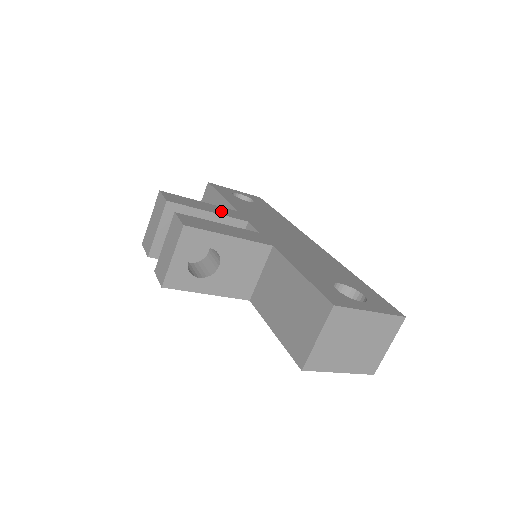
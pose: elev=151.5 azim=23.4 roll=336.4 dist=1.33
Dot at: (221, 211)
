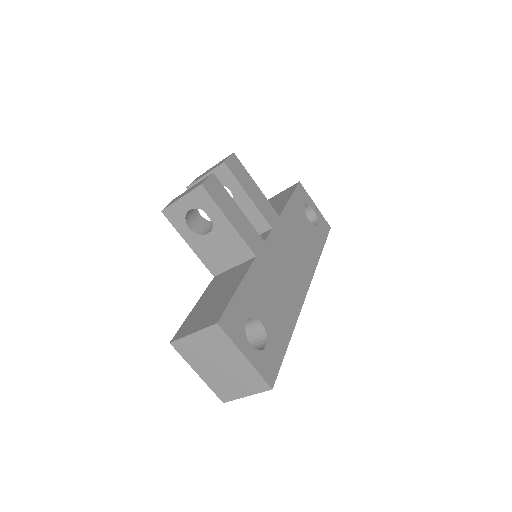
Dot at: (261, 204)
